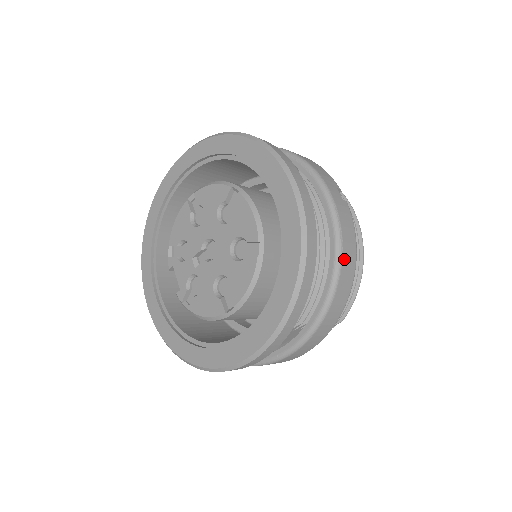
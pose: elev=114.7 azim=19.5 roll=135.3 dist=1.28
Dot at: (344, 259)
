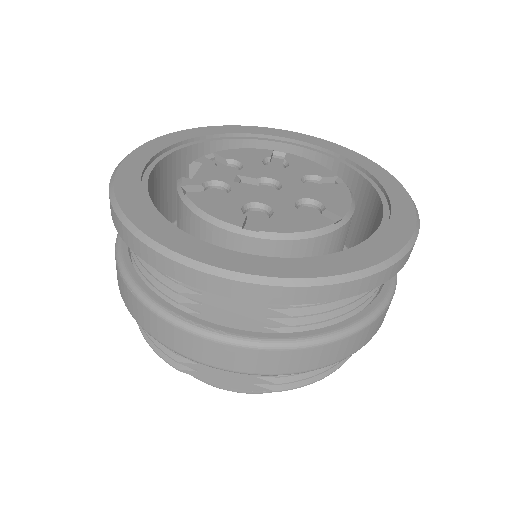
Dot at: (375, 323)
